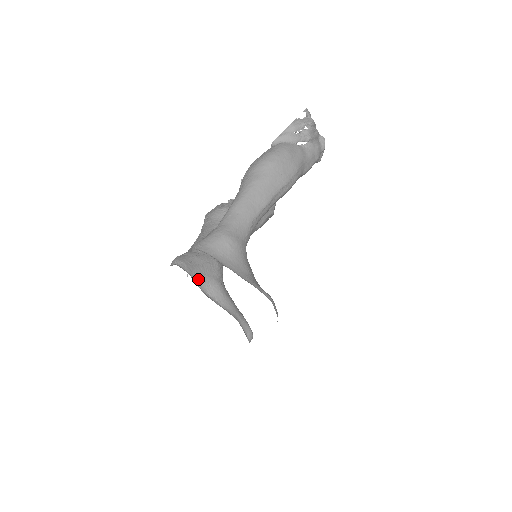
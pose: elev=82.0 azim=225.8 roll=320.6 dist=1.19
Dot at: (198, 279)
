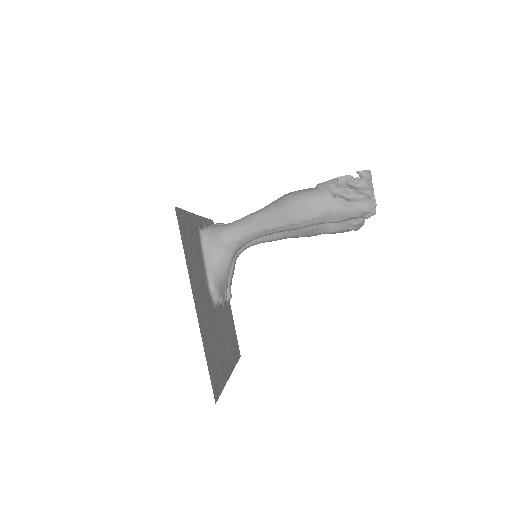
Dot at: occluded
